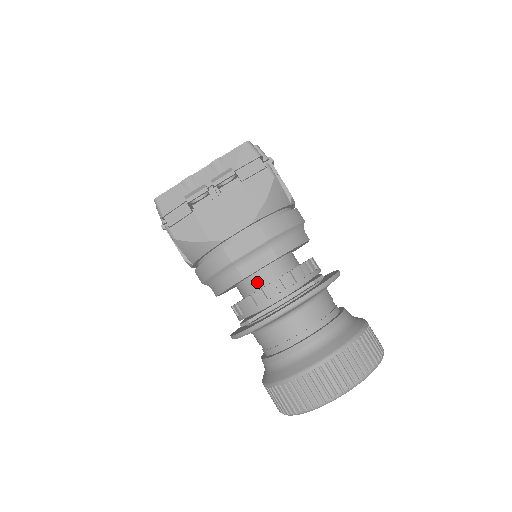
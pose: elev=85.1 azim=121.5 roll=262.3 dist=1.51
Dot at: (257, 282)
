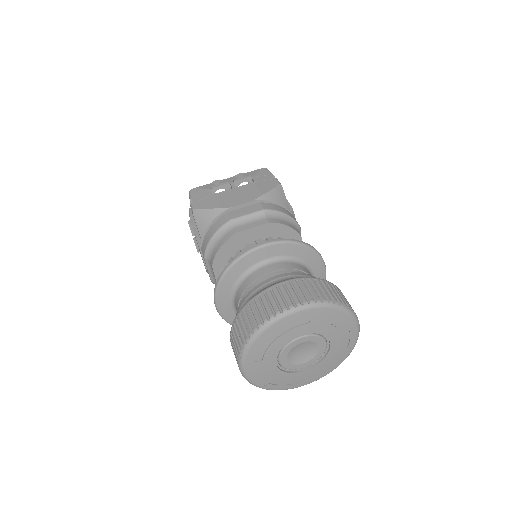
Dot at: occluded
